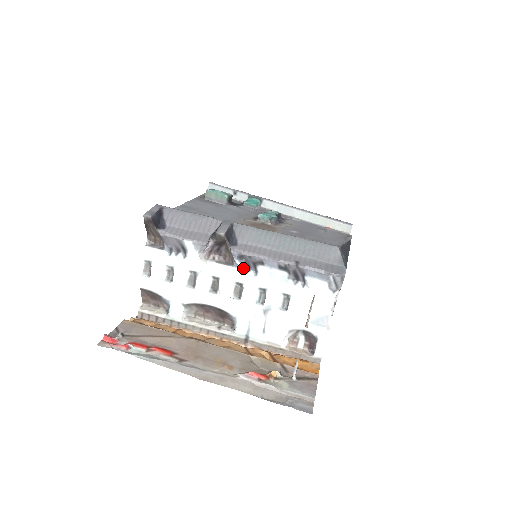
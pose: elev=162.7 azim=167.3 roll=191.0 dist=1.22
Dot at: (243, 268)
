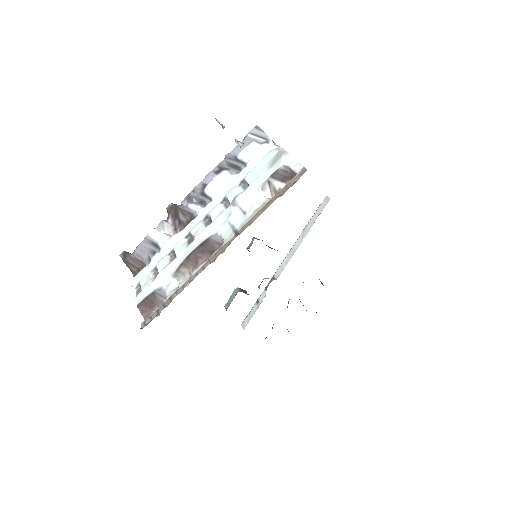
Dot at: (199, 206)
